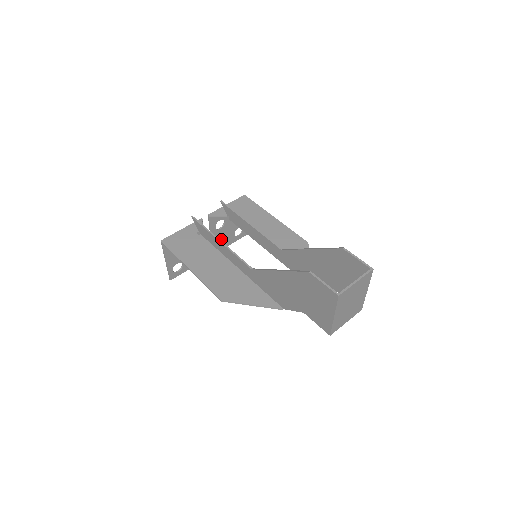
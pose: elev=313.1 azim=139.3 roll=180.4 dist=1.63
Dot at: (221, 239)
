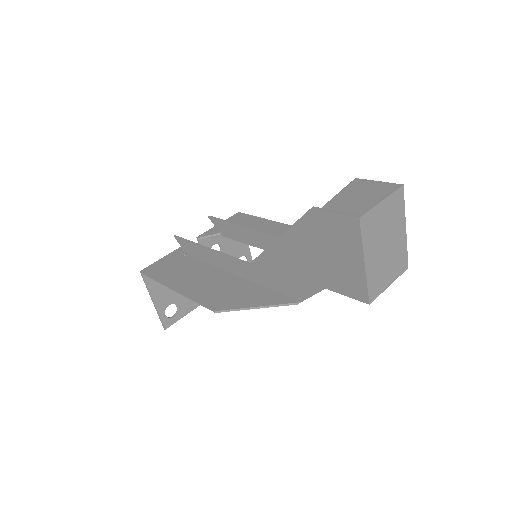
Dot at: occluded
